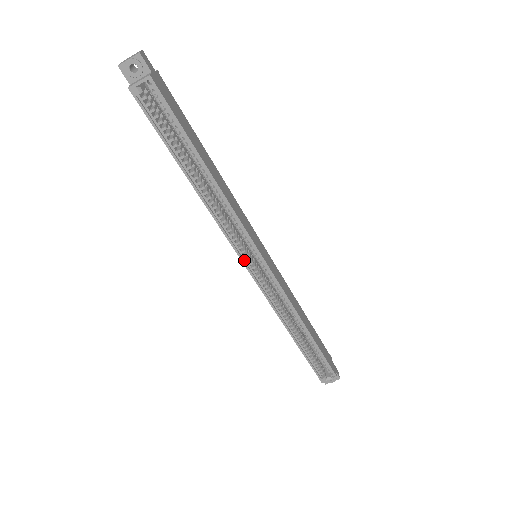
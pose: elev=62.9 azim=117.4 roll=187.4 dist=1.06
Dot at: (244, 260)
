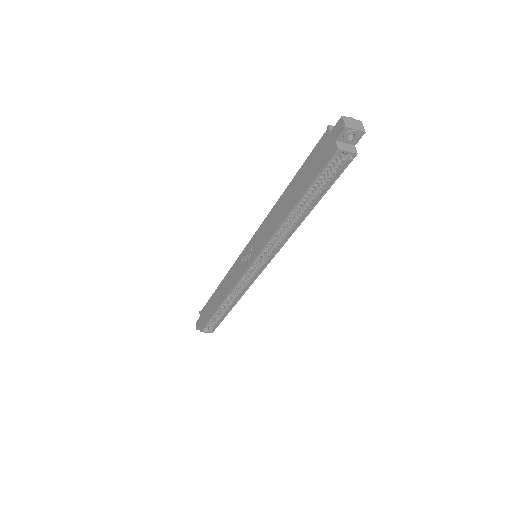
Dot at: (254, 261)
